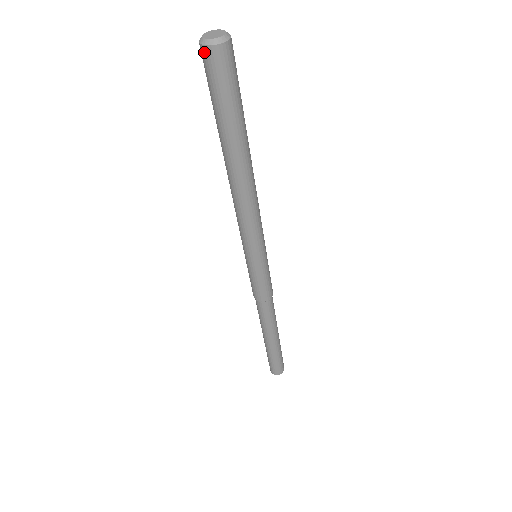
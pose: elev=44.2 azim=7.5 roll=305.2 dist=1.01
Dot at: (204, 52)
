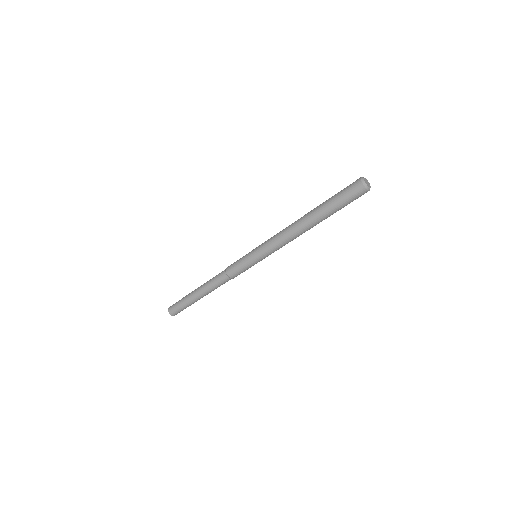
Dot at: (359, 183)
